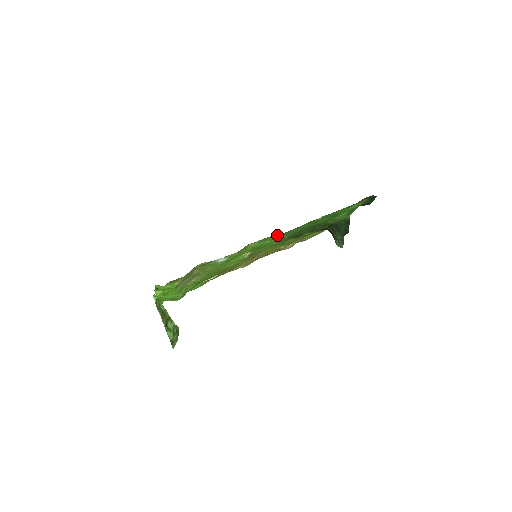
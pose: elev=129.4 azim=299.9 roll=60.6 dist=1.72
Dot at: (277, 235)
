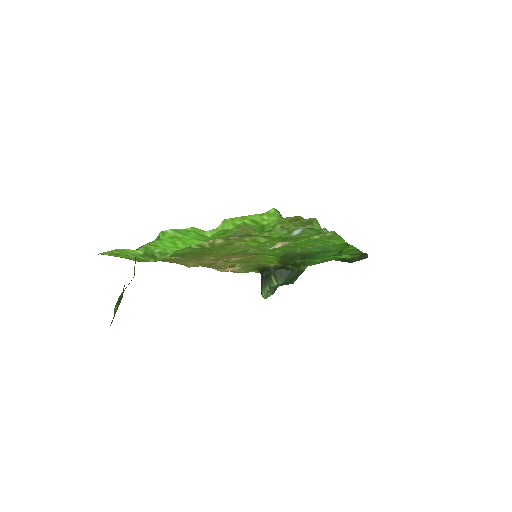
Dot at: (338, 240)
